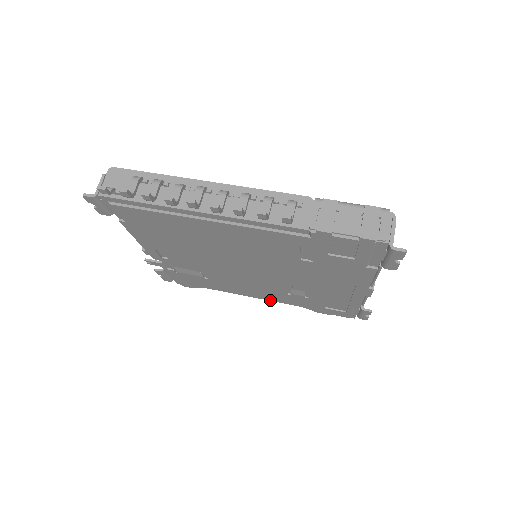
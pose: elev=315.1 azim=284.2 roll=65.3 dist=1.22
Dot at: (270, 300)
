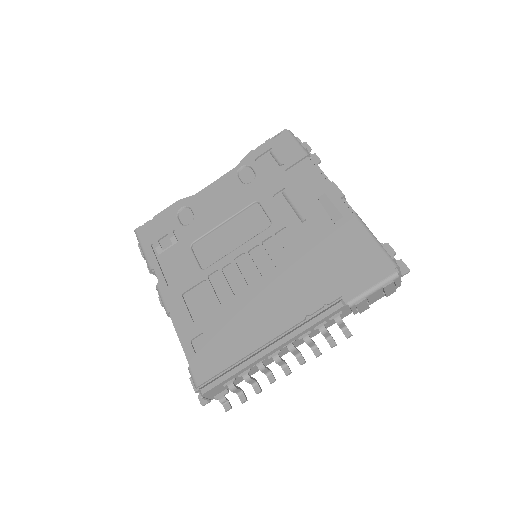
Dot at: occluded
